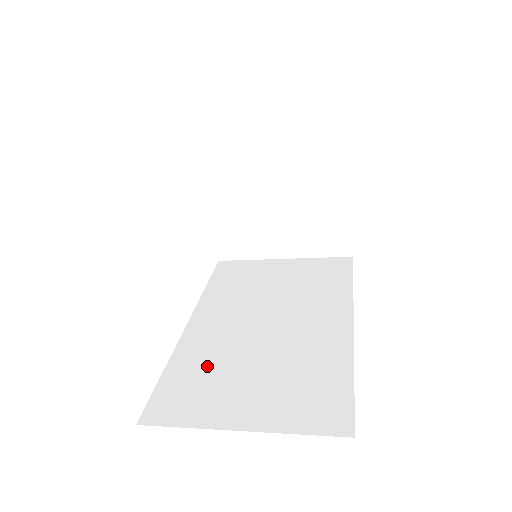
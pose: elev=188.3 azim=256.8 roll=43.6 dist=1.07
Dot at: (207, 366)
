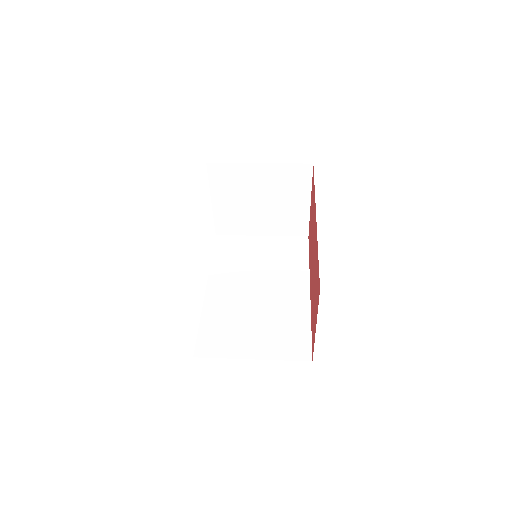
Dot at: (226, 320)
